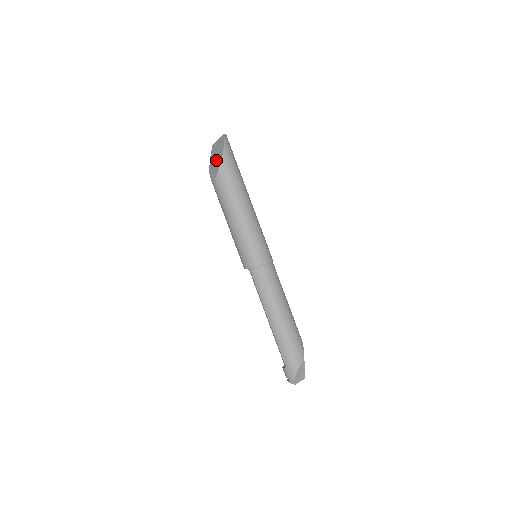
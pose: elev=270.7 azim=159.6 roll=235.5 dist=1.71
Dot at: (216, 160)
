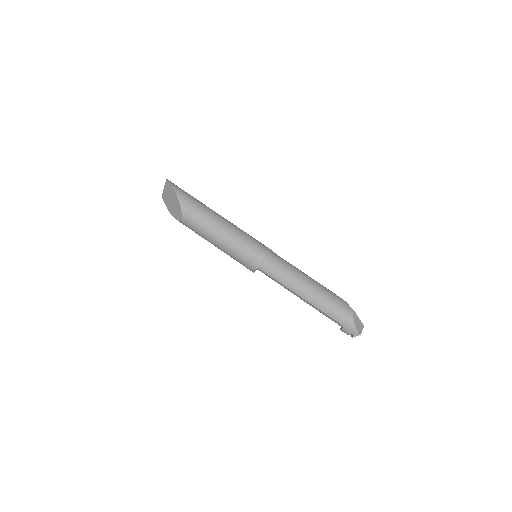
Dot at: (173, 203)
